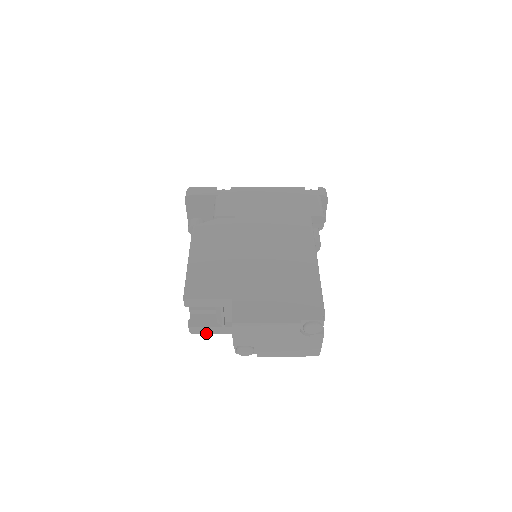
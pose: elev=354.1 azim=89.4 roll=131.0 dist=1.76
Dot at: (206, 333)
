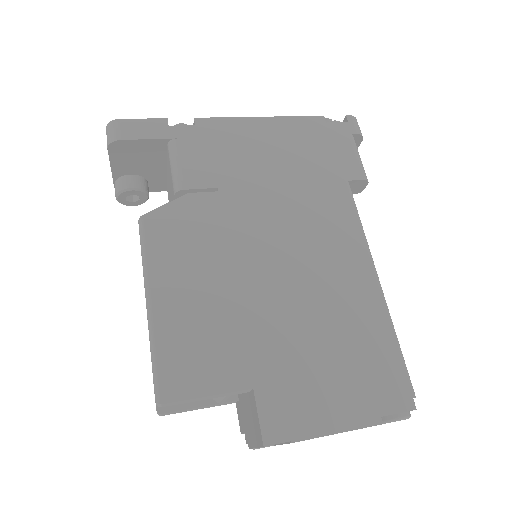
Dot at: occluded
